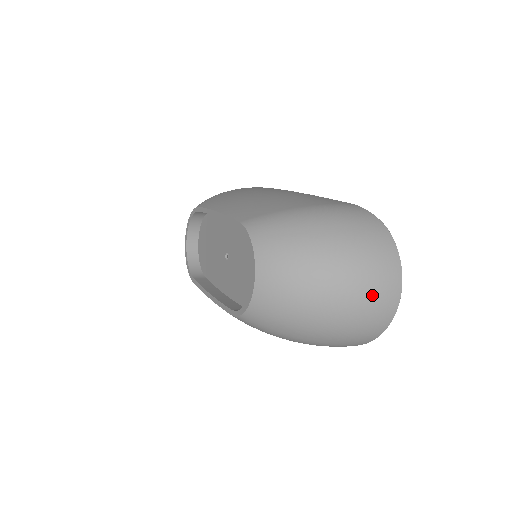
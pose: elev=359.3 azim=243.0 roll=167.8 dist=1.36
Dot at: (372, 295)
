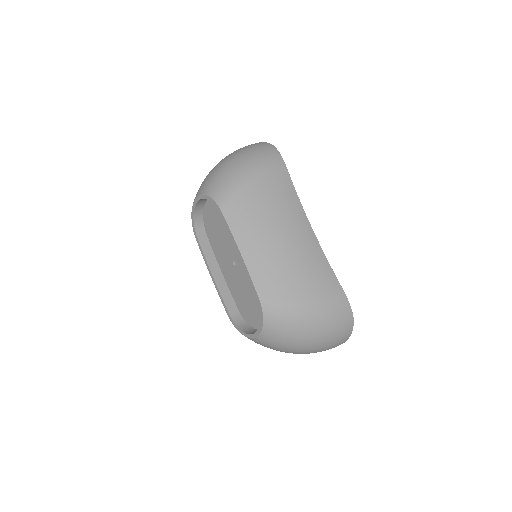
Dot at: occluded
